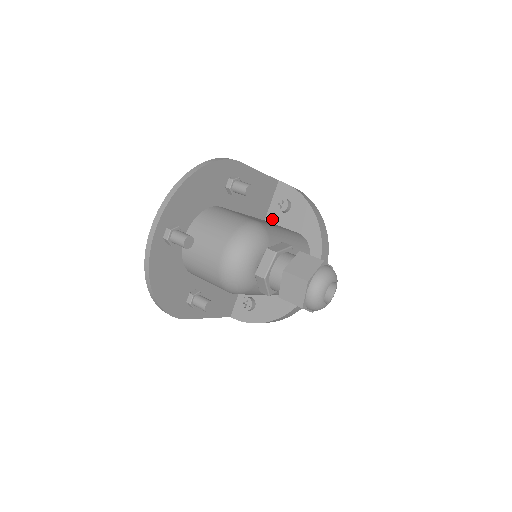
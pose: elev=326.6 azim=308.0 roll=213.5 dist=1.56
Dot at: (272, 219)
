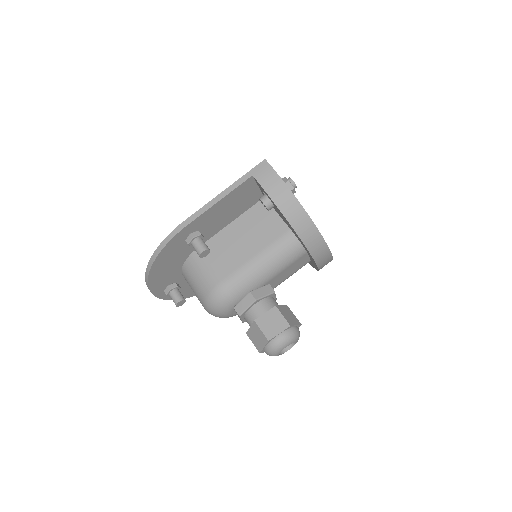
Dot at: occluded
